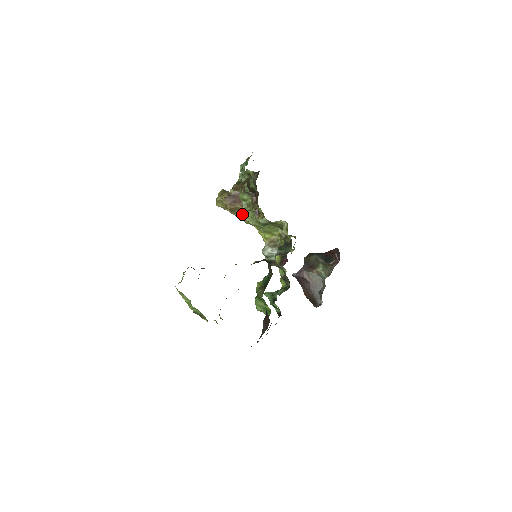
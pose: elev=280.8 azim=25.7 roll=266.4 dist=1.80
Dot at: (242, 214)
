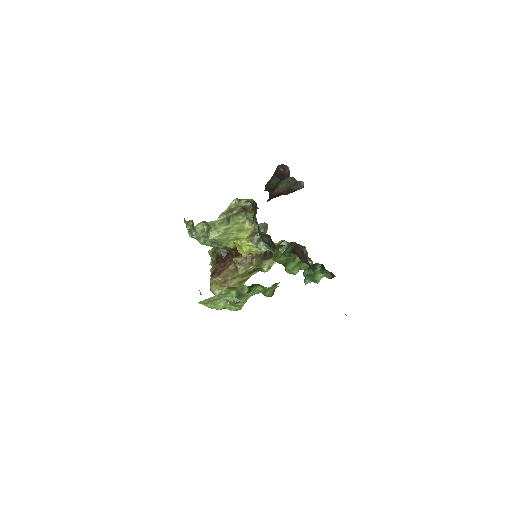
Dot at: (208, 236)
